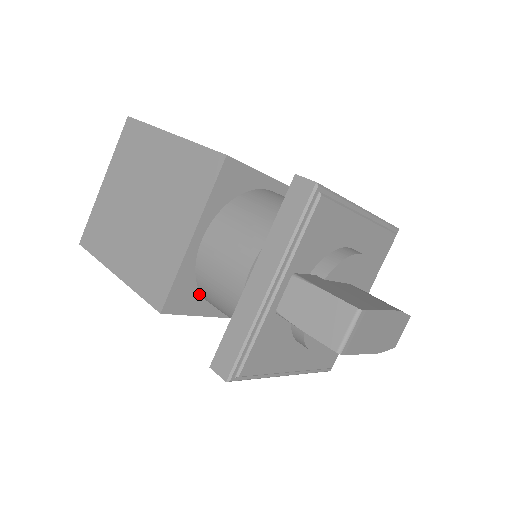
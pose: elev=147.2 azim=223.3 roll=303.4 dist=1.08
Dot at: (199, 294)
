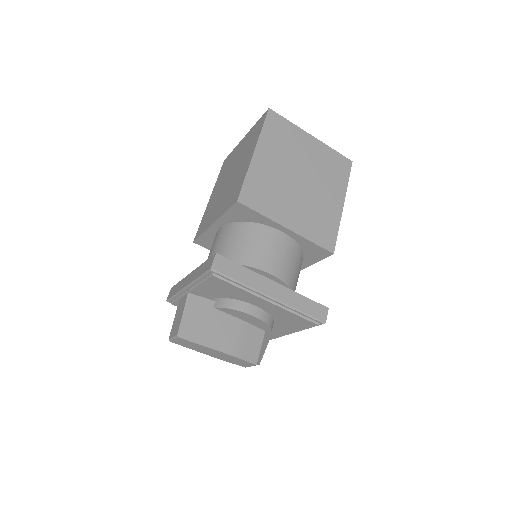
Dot at: occluded
